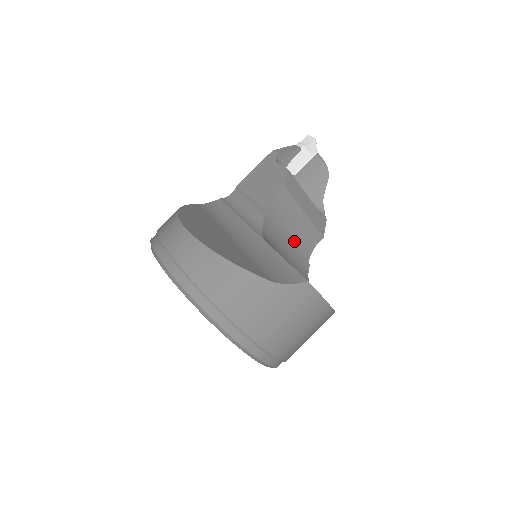
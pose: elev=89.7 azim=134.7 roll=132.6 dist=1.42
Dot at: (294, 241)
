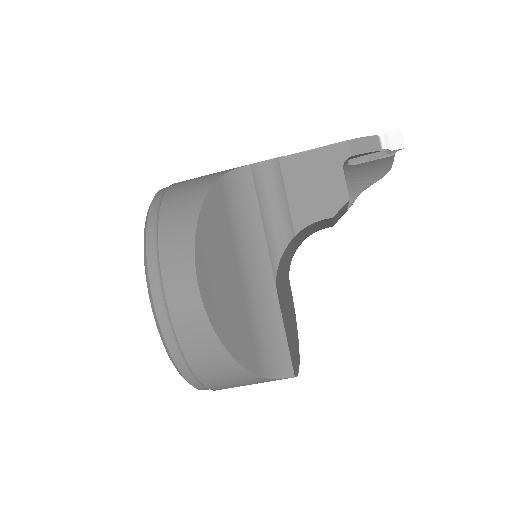
Dot at: (303, 237)
